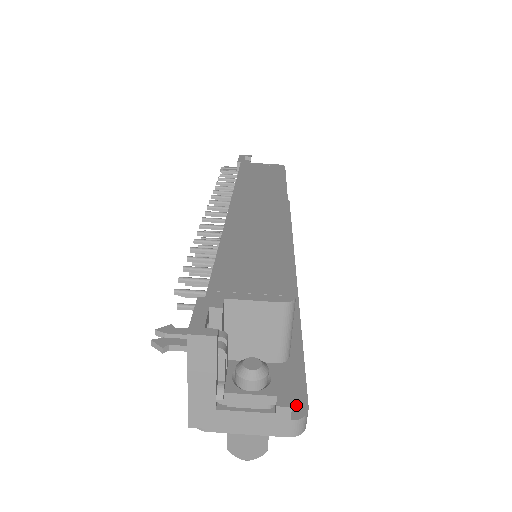
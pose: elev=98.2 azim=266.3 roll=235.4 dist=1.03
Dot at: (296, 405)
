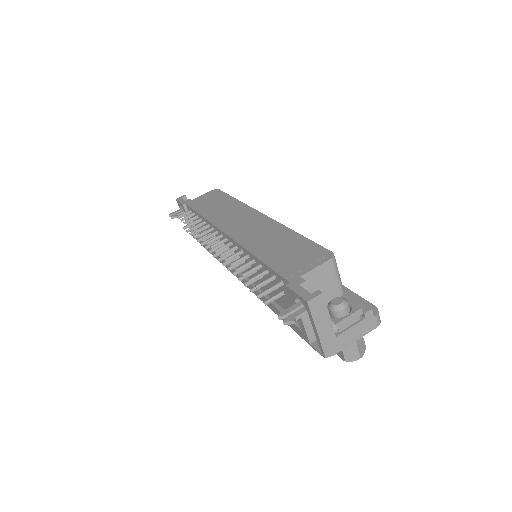
Dot at: occluded
